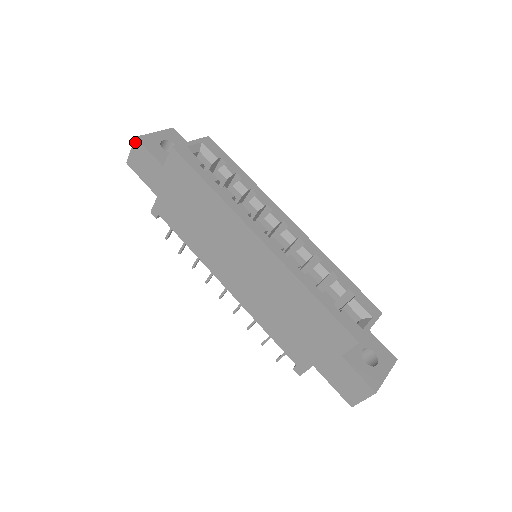
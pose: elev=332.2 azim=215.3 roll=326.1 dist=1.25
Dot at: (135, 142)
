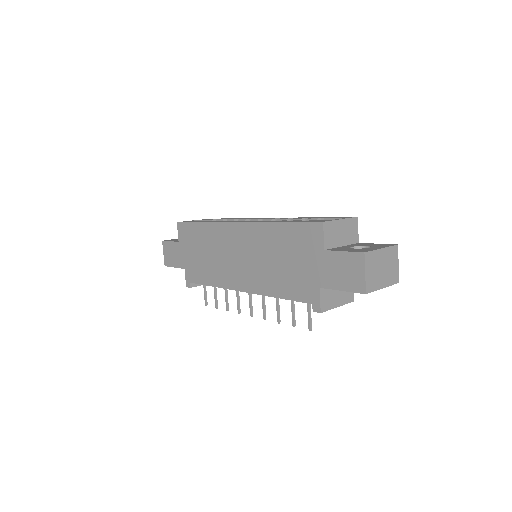
Dot at: (163, 245)
